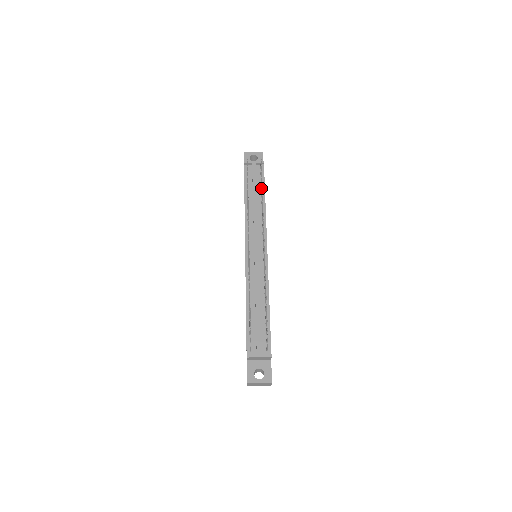
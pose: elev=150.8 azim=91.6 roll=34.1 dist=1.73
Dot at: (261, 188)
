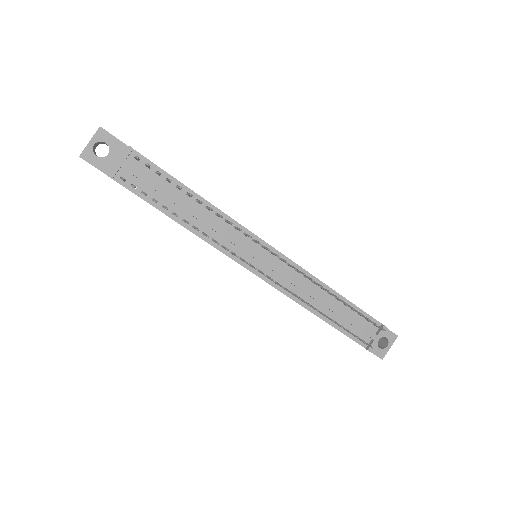
Dot at: occluded
